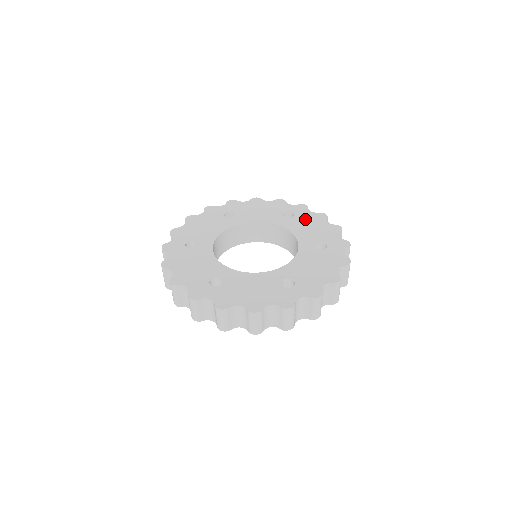
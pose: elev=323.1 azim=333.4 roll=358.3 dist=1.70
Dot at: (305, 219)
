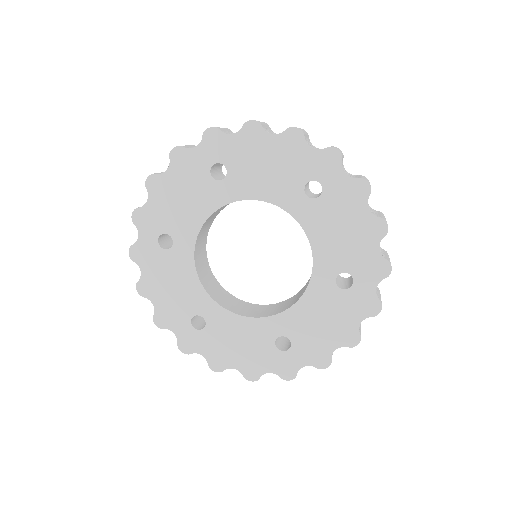
Dot at: (243, 159)
